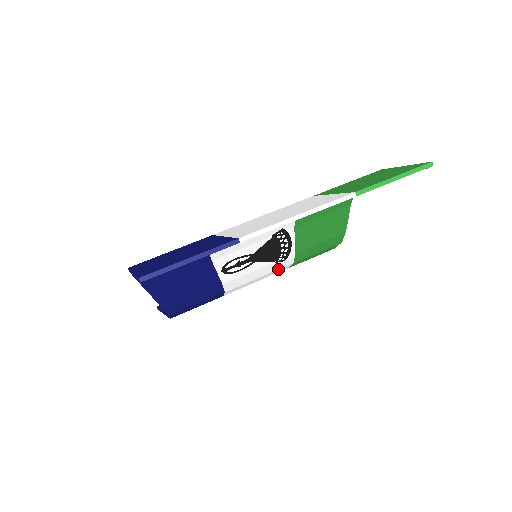
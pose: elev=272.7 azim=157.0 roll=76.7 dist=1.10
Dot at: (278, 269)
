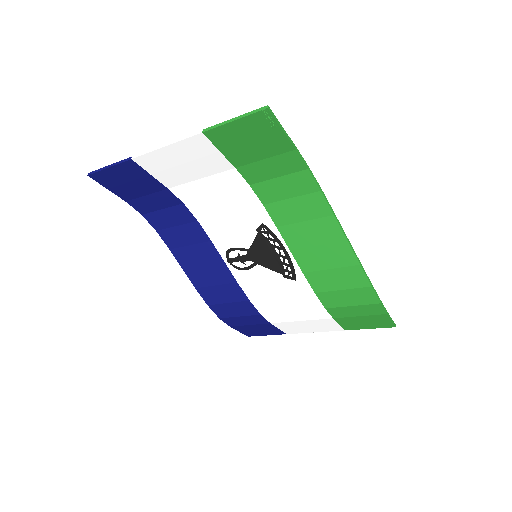
Dot at: (299, 294)
